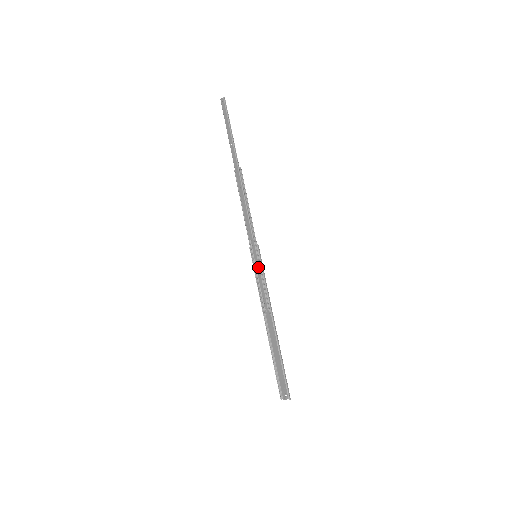
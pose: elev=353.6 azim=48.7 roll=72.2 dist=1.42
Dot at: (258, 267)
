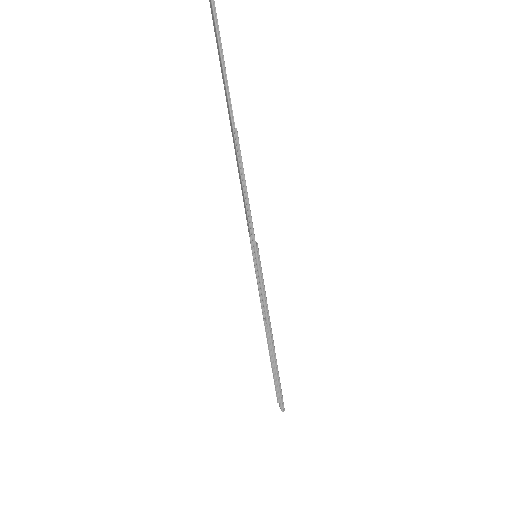
Dot at: (258, 270)
